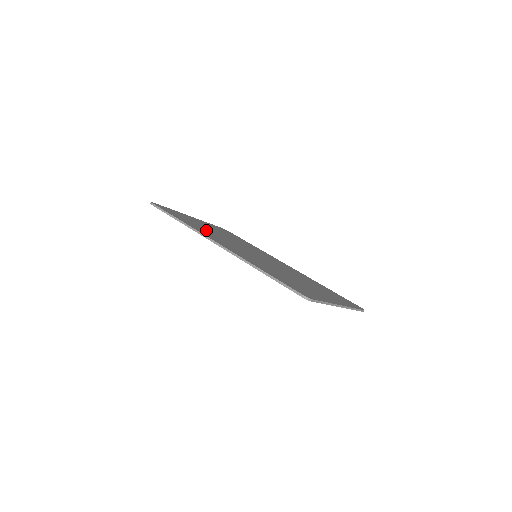
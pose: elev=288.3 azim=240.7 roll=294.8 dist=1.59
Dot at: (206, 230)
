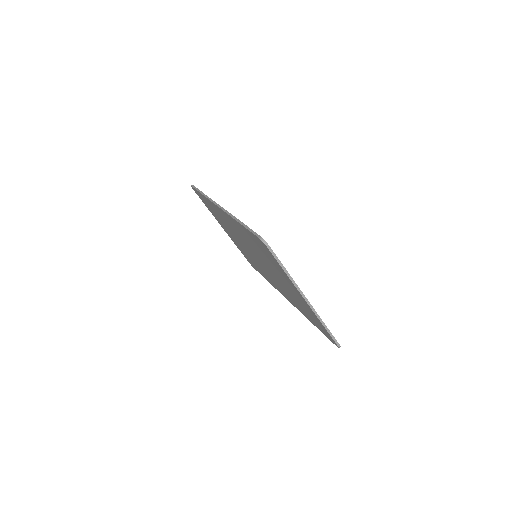
Dot at: occluded
